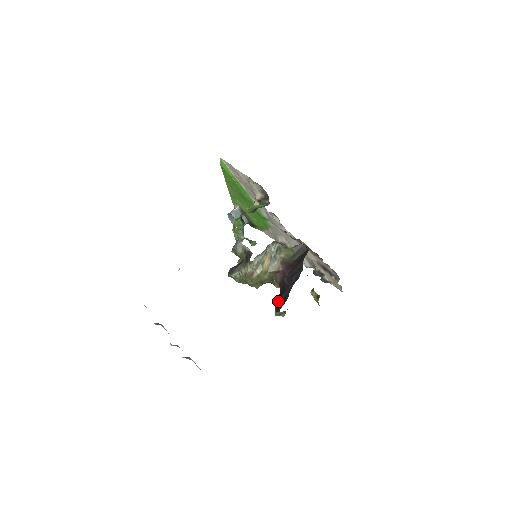
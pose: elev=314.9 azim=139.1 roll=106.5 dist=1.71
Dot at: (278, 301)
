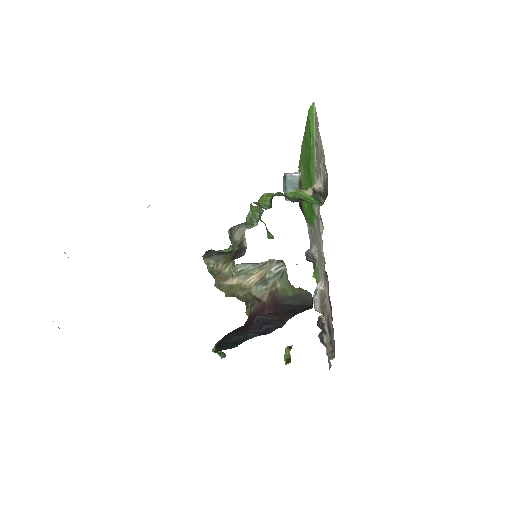
Dot at: (226, 338)
